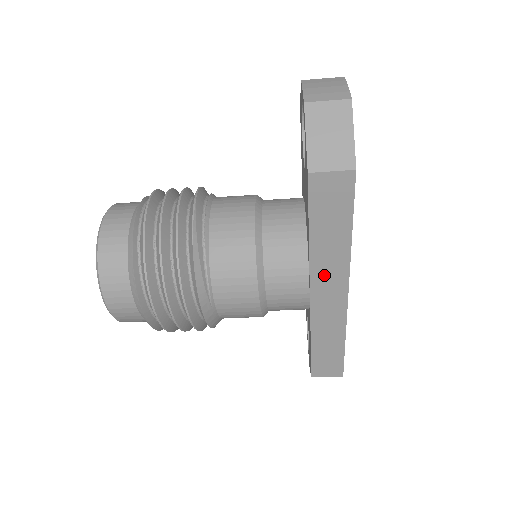
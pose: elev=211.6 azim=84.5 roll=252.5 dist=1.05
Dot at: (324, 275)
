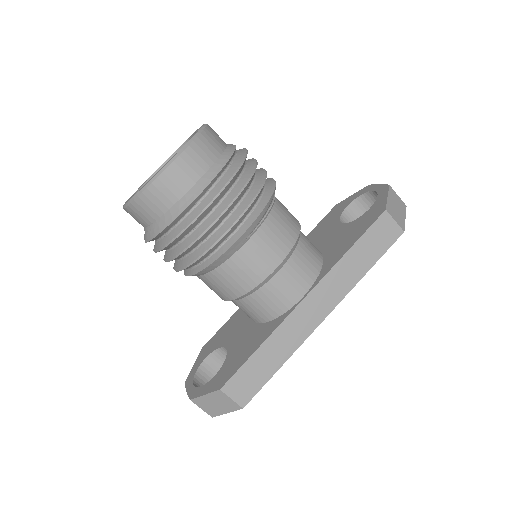
Dot at: (329, 287)
